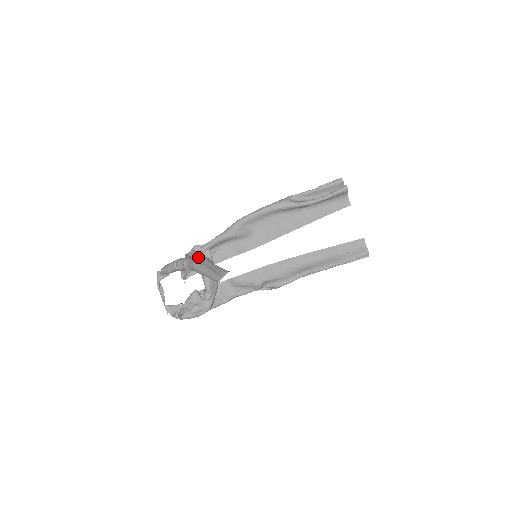
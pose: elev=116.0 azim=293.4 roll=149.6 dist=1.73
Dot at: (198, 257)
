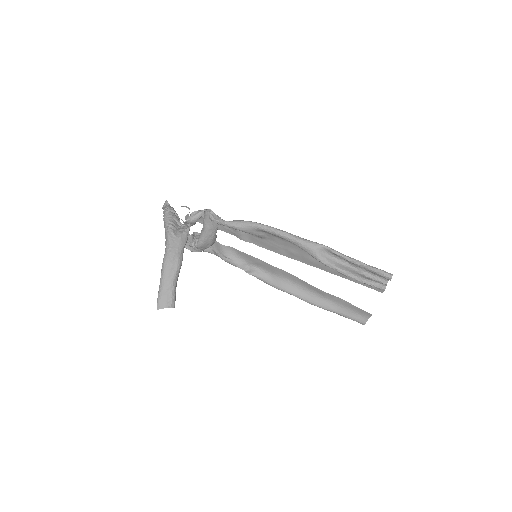
Dot at: (174, 255)
